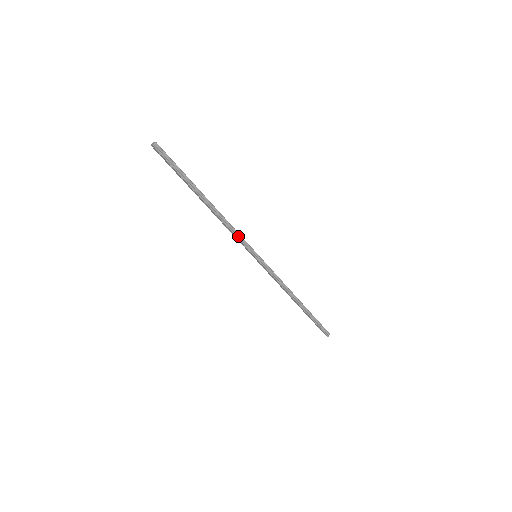
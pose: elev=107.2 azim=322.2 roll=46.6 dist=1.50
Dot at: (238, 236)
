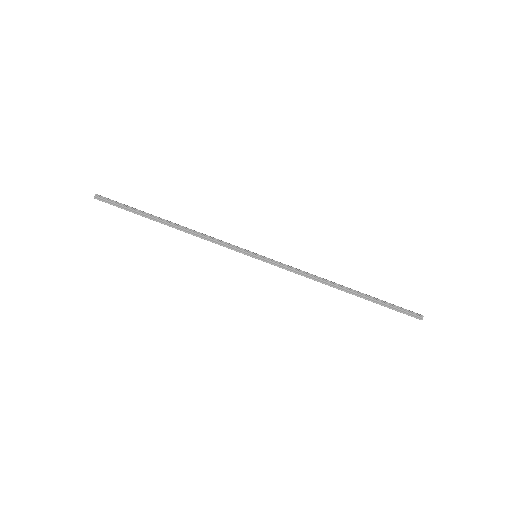
Dot at: (221, 243)
